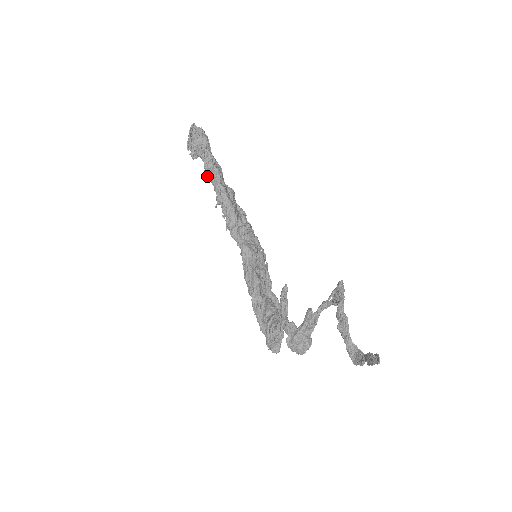
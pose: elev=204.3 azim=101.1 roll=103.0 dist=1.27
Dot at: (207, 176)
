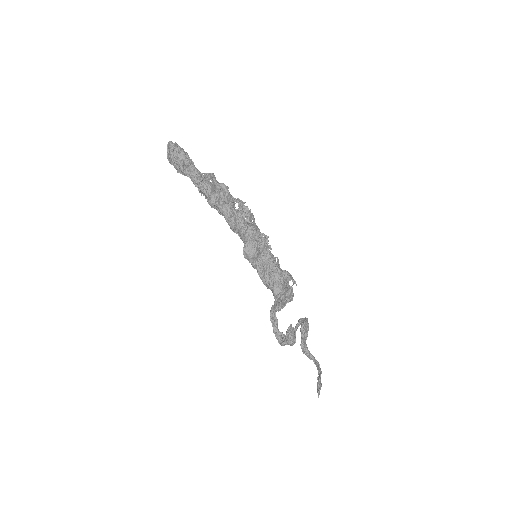
Dot at: (199, 191)
